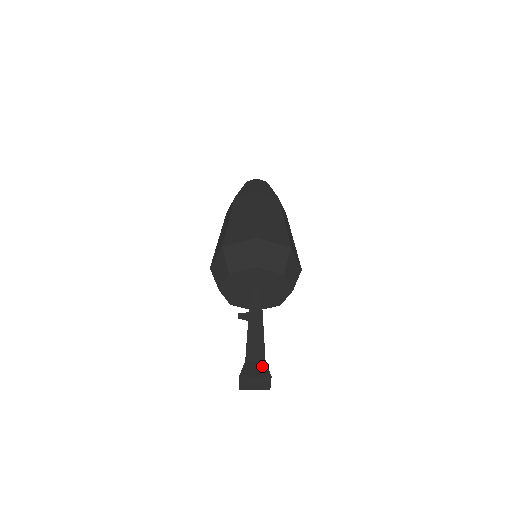
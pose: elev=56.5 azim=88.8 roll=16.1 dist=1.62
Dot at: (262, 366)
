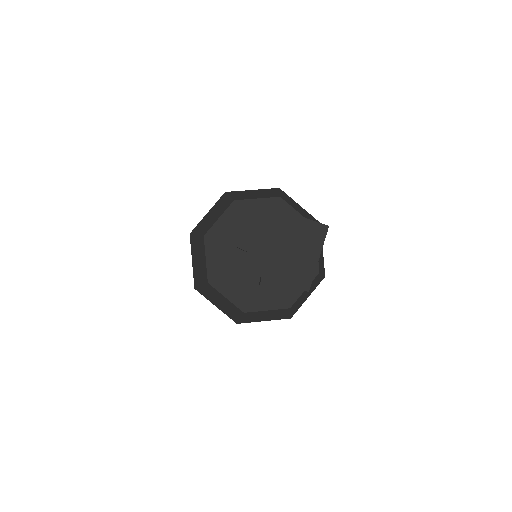
Dot at: occluded
